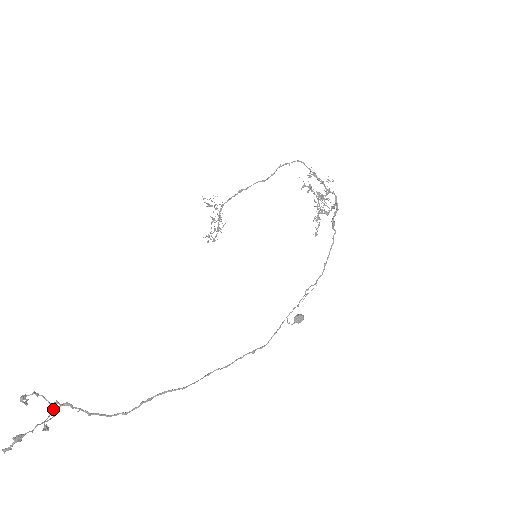
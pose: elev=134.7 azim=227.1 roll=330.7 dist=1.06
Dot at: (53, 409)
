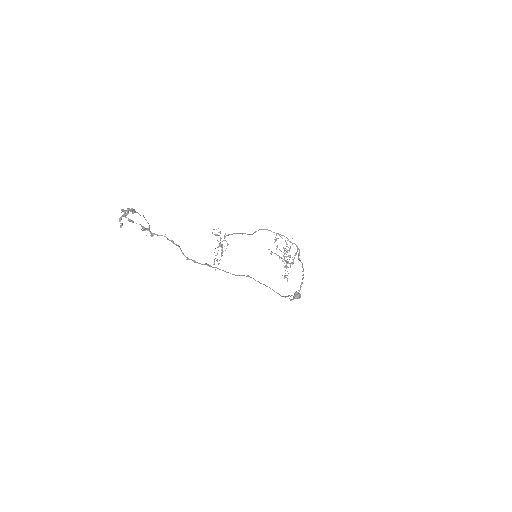
Dot at: occluded
